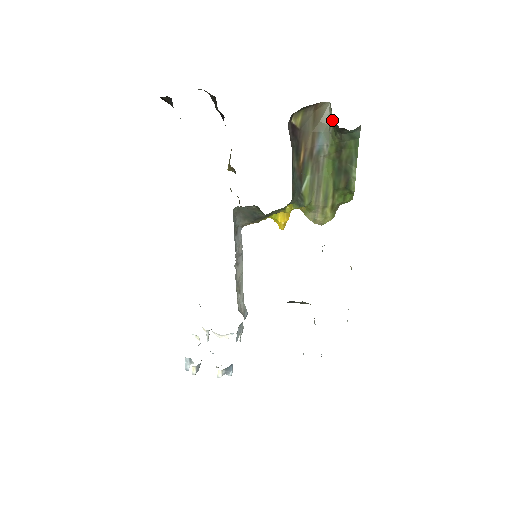
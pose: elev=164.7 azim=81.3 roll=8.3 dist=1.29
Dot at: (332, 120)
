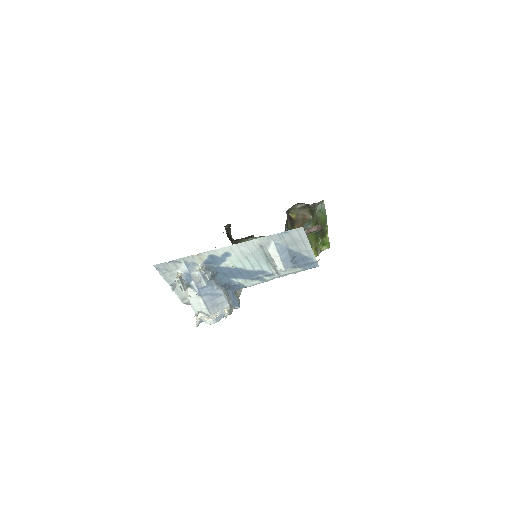
Dot at: occluded
